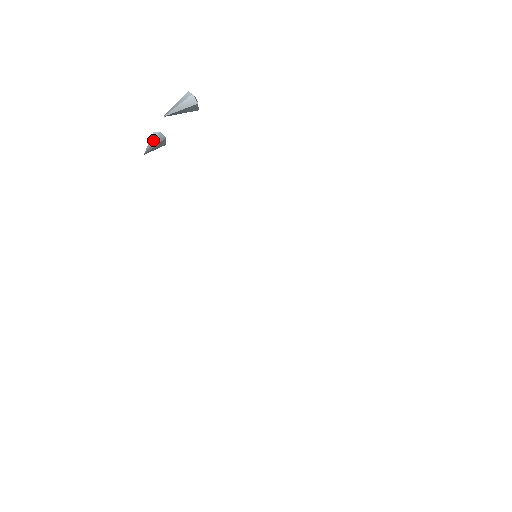
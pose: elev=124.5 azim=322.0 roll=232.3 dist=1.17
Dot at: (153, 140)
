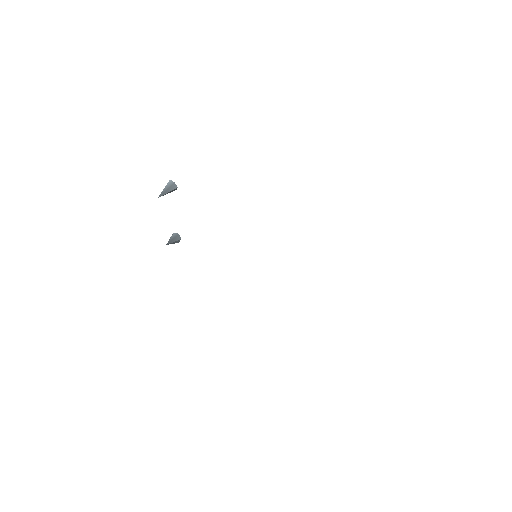
Dot at: (171, 237)
